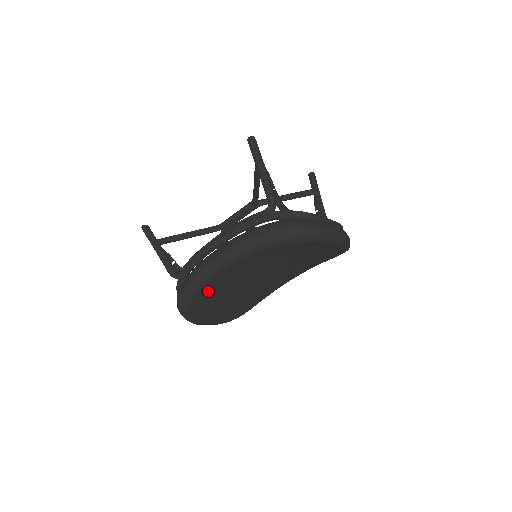
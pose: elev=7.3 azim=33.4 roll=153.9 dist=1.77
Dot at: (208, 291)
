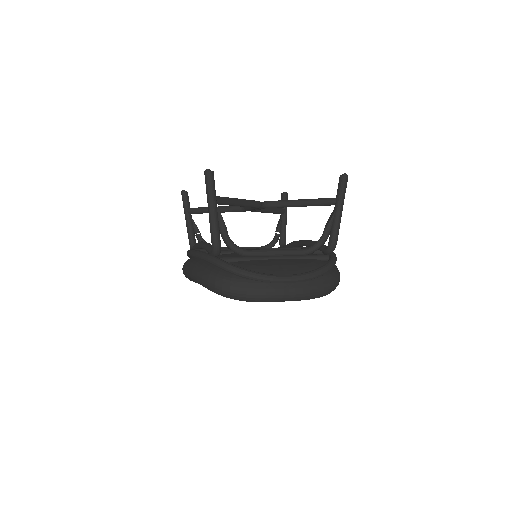
Dot at: occluded
